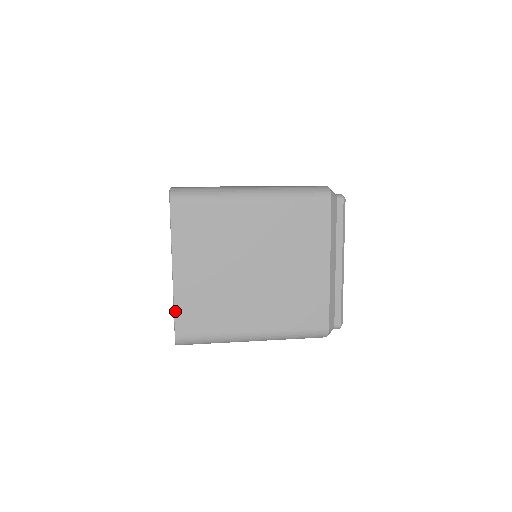
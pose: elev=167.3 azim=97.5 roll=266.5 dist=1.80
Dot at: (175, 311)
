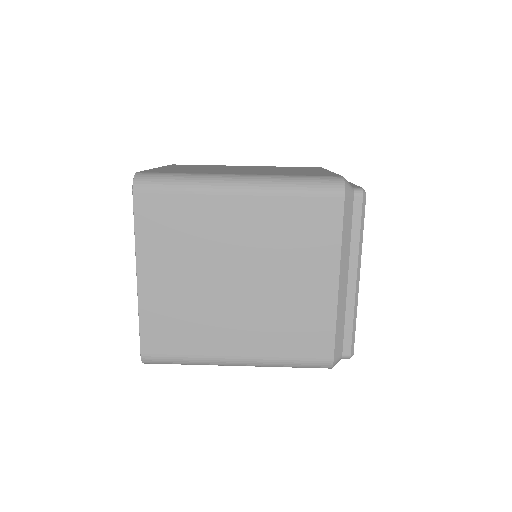
Dot at: (140, 325)
